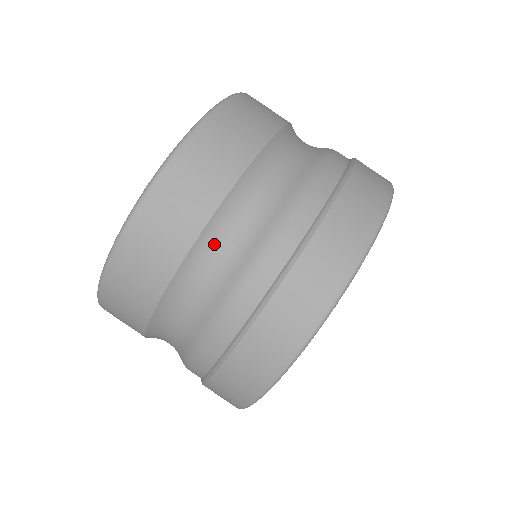
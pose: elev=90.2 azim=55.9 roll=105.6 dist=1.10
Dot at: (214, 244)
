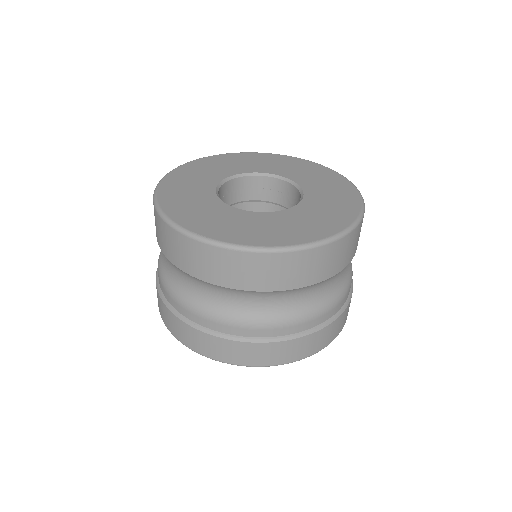
Dot at: (296, 293)
